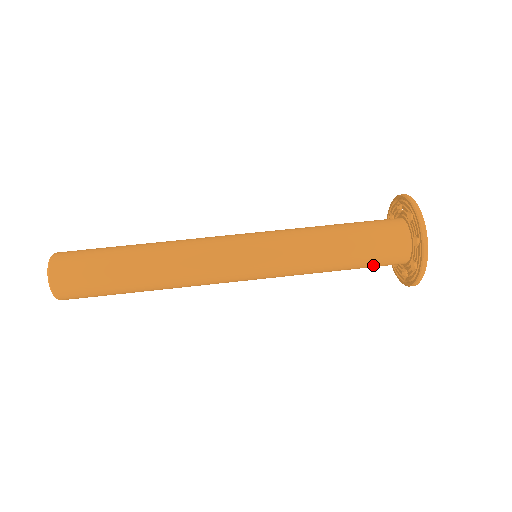
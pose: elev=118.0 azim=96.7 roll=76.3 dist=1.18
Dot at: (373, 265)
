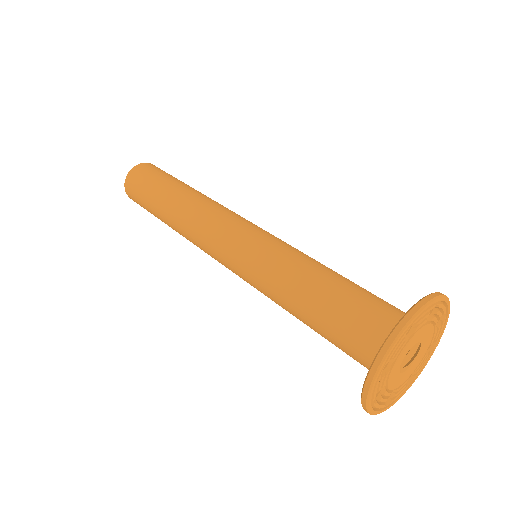
Dot at: (341, 337)
